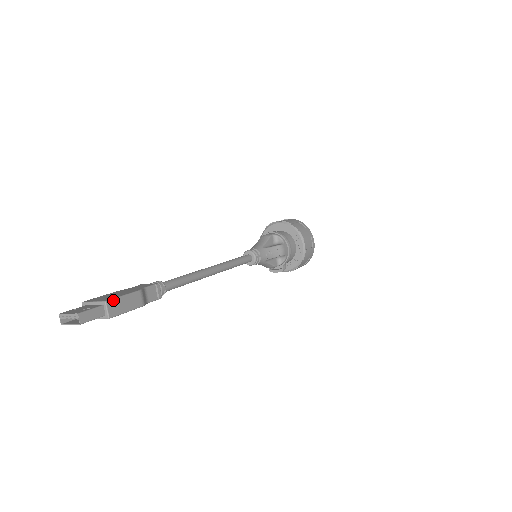
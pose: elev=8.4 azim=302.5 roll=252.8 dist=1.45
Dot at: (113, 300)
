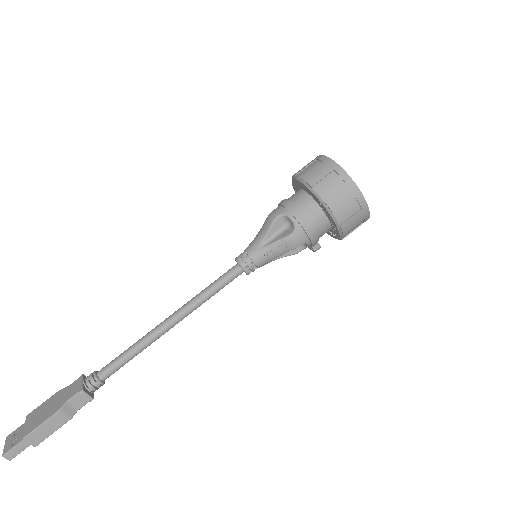
Dot at: (30, 434)
